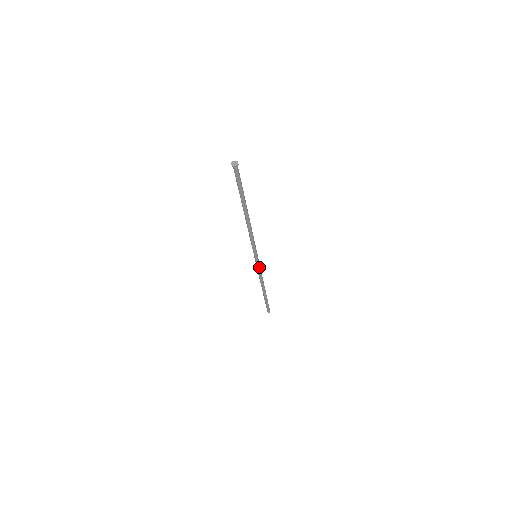
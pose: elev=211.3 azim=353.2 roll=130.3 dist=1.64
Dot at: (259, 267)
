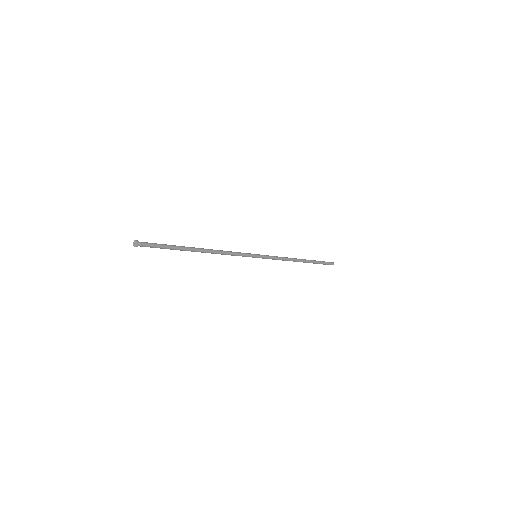
Dot at: (271, 258)
